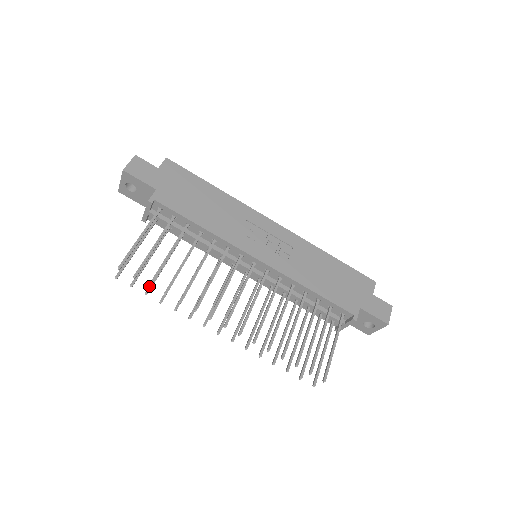
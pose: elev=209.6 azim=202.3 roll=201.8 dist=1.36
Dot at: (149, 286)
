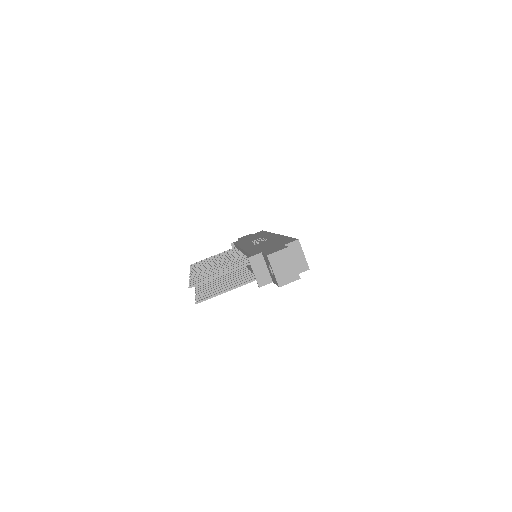
Dot at: occluded
